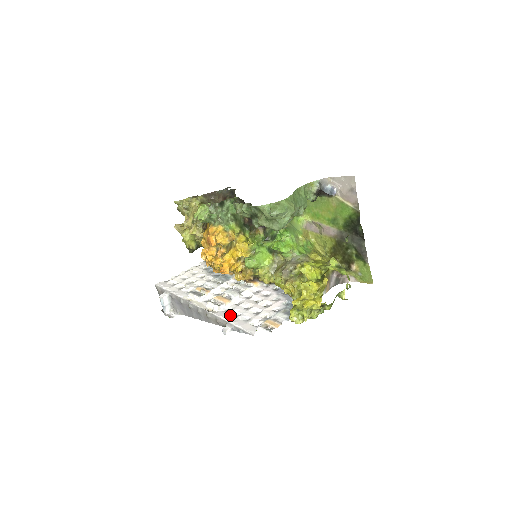
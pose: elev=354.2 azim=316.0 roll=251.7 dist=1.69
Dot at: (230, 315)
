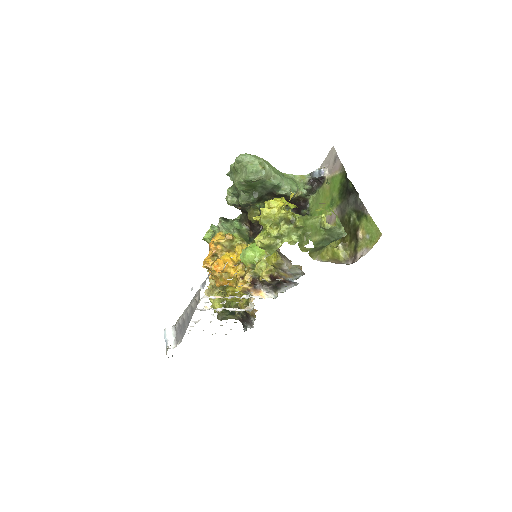
Dot at: occluded
